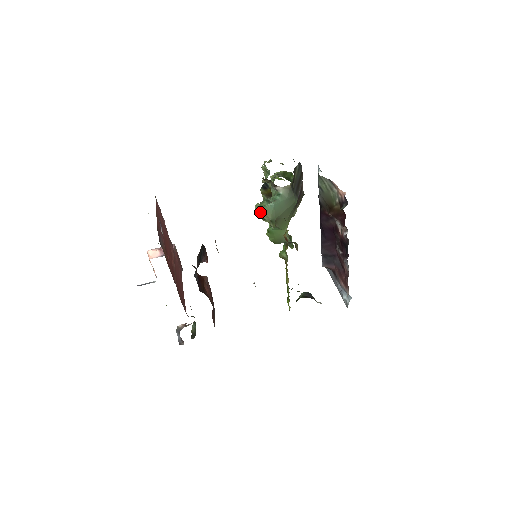
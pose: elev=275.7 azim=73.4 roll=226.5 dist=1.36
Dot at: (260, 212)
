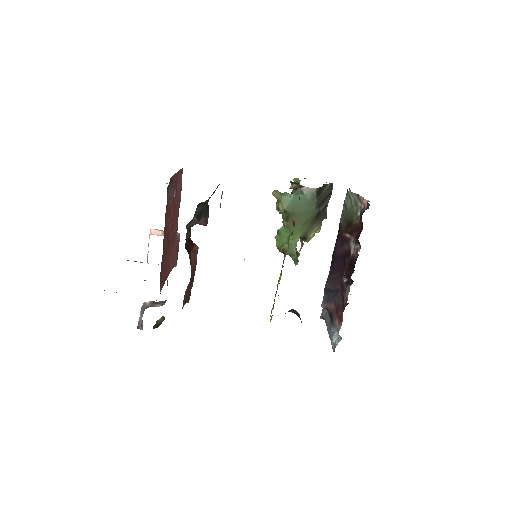
Dot at: (277, 198)
